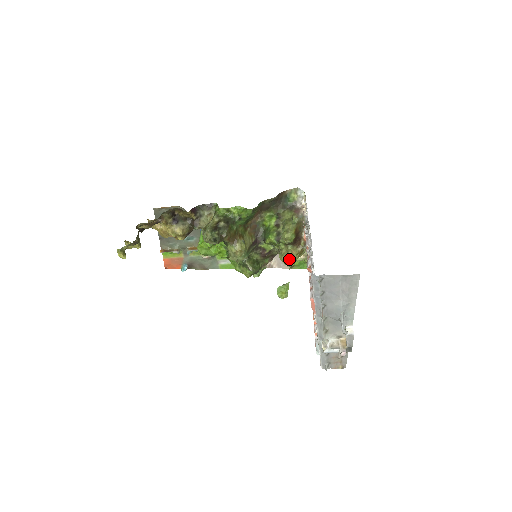
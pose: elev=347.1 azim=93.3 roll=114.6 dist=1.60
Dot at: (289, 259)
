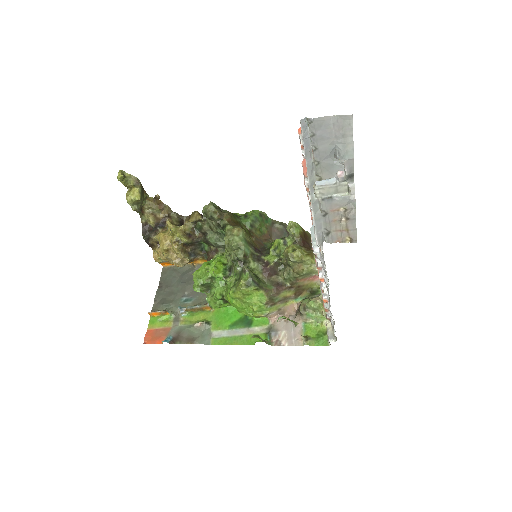
Dot at: (294, 247)
